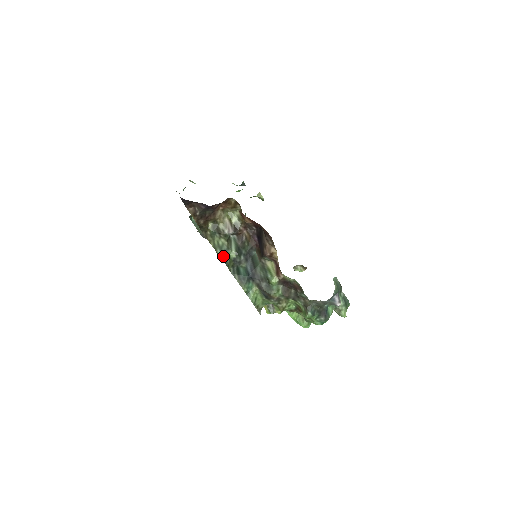
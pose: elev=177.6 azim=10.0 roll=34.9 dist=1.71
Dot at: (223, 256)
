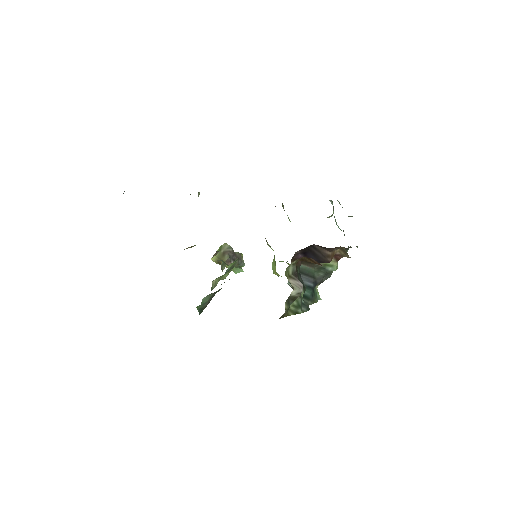
Dot at: (304, 308)
